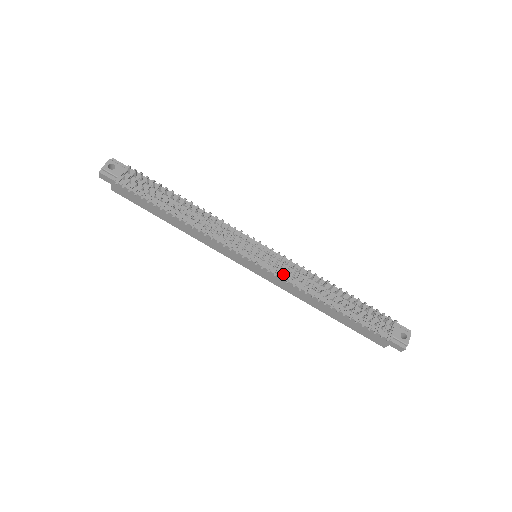
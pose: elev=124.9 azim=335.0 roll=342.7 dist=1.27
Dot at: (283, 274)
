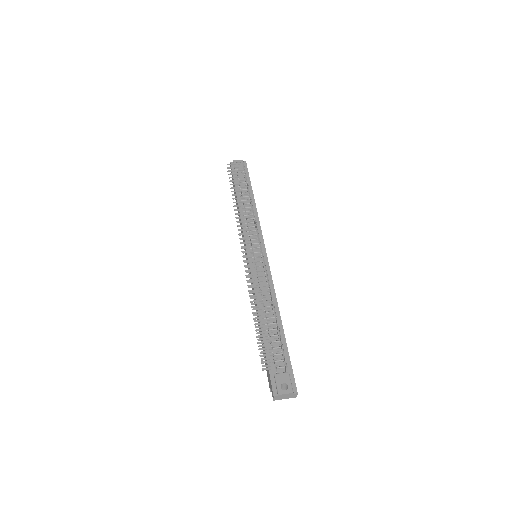
Dot at: (247, 266)
